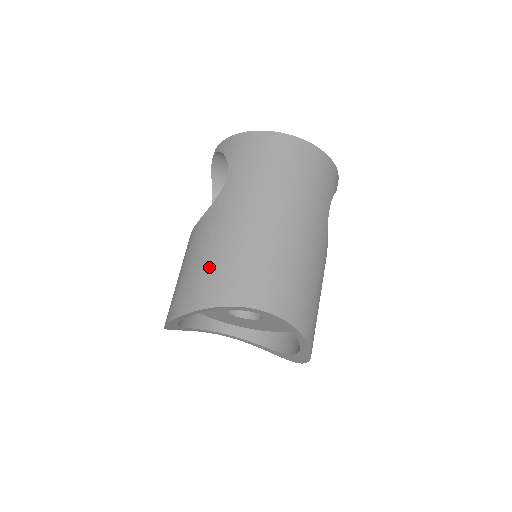
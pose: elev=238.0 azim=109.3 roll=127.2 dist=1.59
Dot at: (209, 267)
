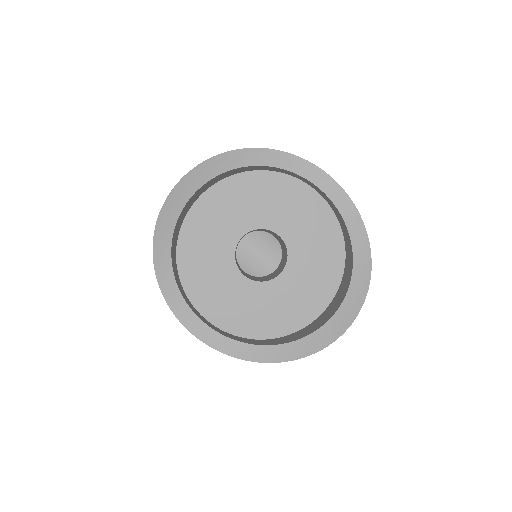
Dot at: occluded
